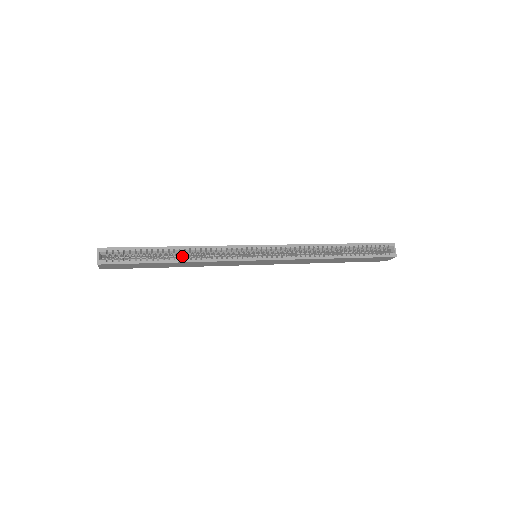
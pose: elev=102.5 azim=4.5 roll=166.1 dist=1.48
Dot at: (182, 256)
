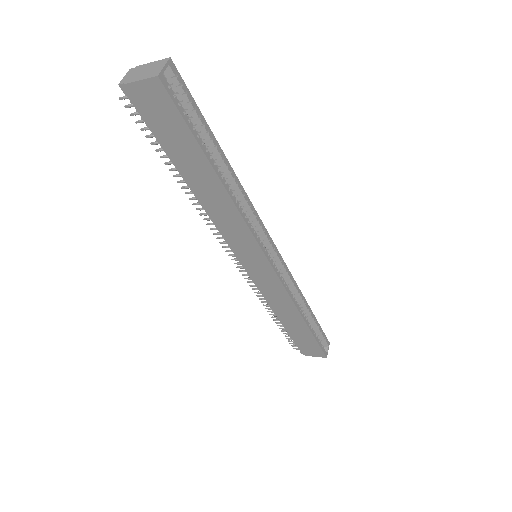
Dot at: occluded
